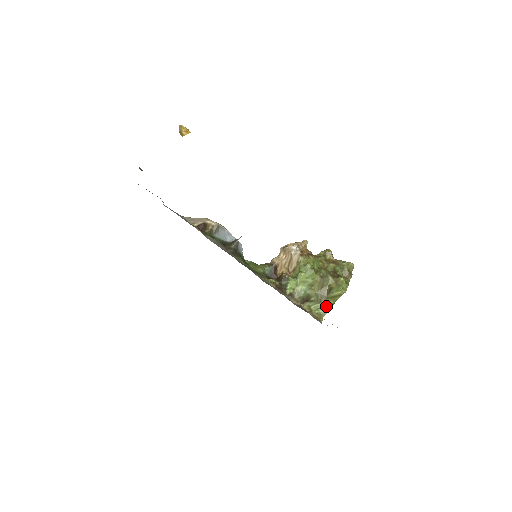
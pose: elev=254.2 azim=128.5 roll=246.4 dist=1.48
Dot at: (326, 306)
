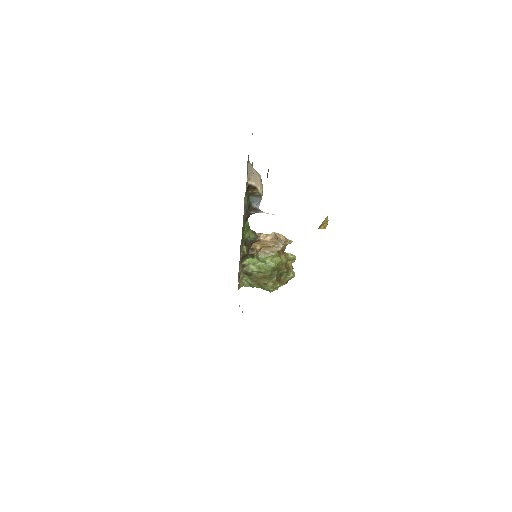
Dot at: (252, 285)
